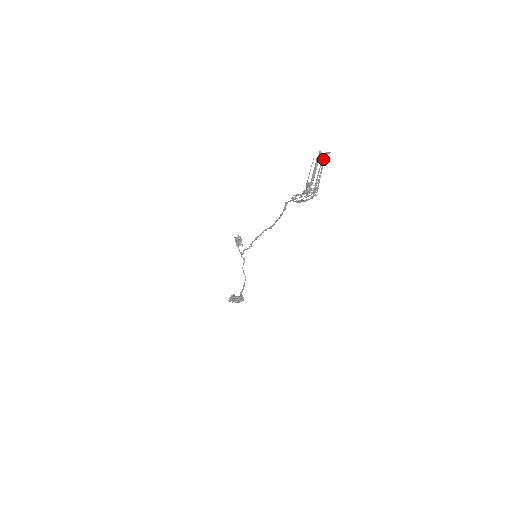
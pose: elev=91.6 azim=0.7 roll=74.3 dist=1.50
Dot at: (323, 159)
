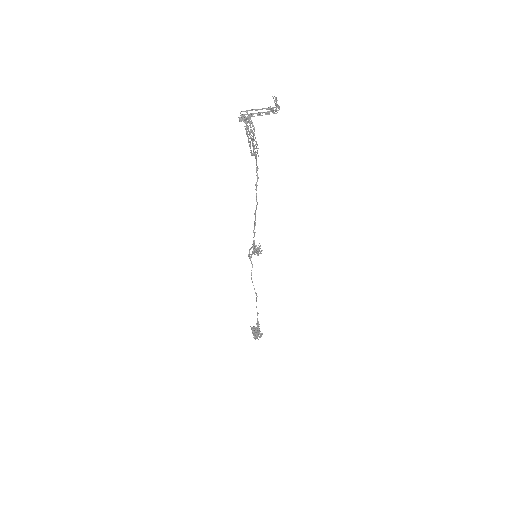
Dot at: occluded
